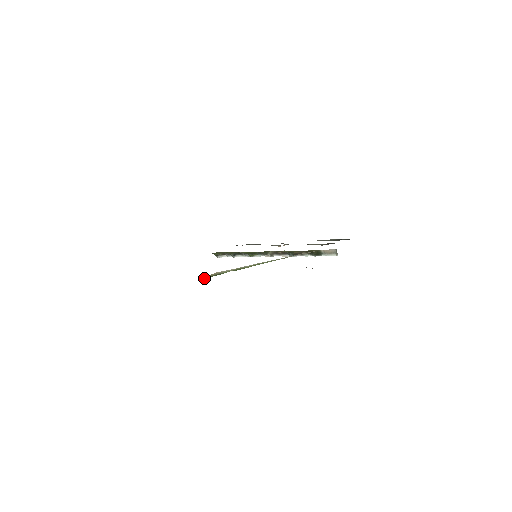
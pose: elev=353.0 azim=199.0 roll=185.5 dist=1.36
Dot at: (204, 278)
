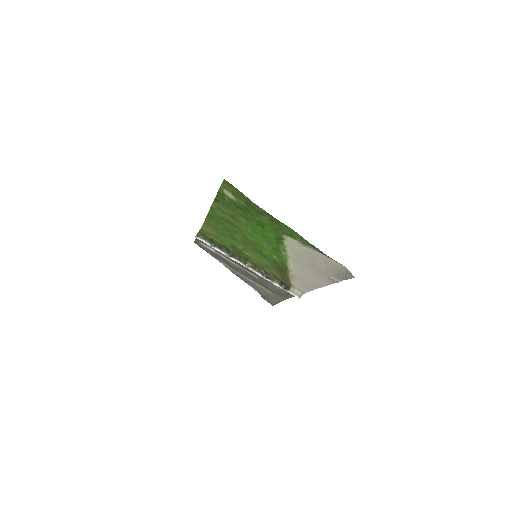
Dot at: (280, 233)
